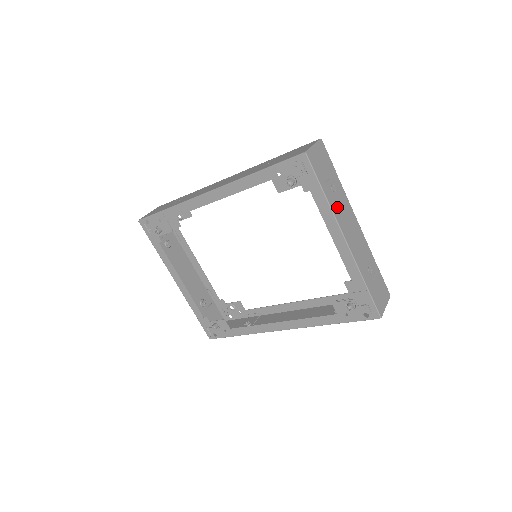
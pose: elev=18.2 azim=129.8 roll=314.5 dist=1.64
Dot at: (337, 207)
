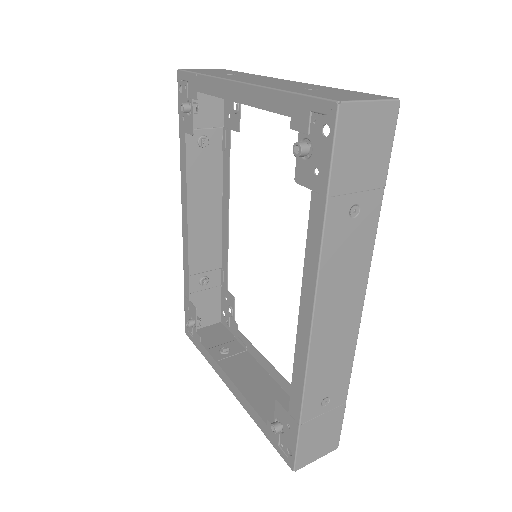
Dot at: occluded
